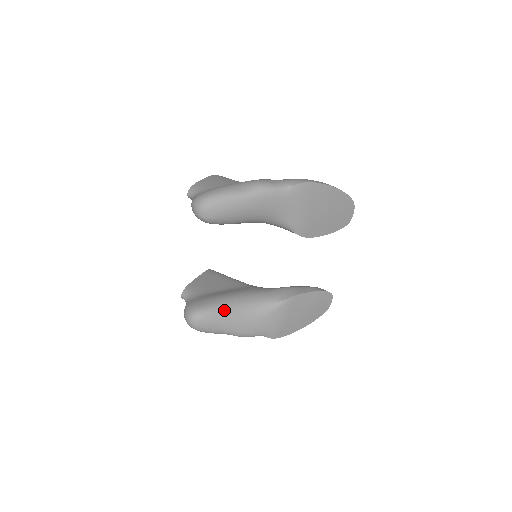
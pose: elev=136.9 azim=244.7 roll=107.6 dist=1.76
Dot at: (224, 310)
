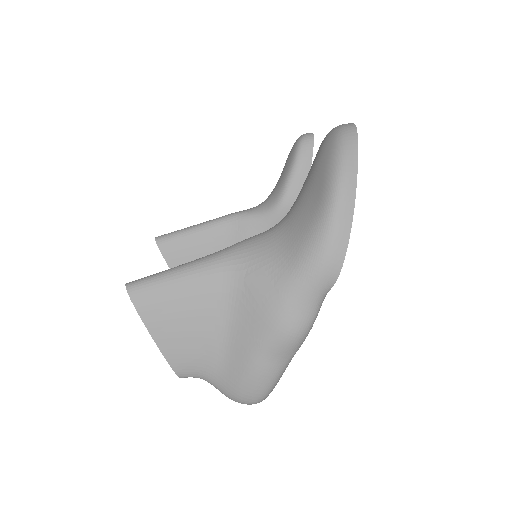
Dot at: occluded
